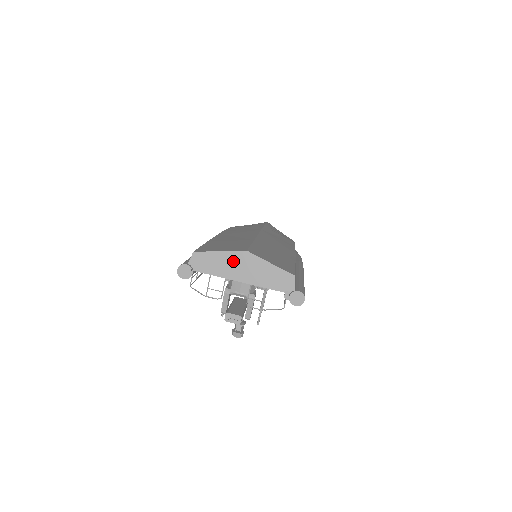
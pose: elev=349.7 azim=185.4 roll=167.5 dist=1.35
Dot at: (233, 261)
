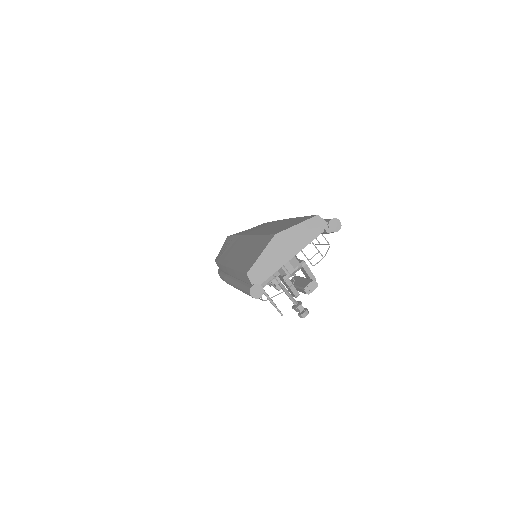
Dot at: (275, 250)
